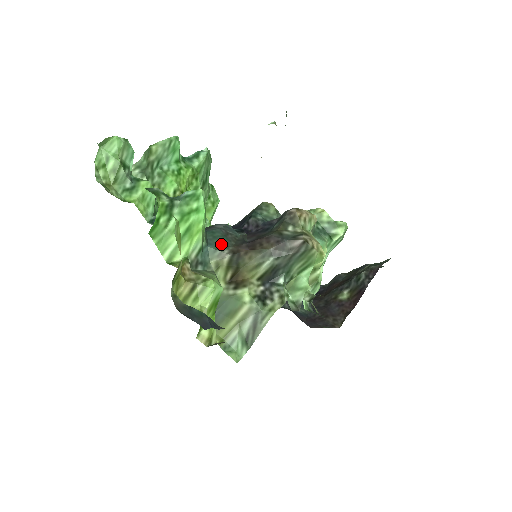
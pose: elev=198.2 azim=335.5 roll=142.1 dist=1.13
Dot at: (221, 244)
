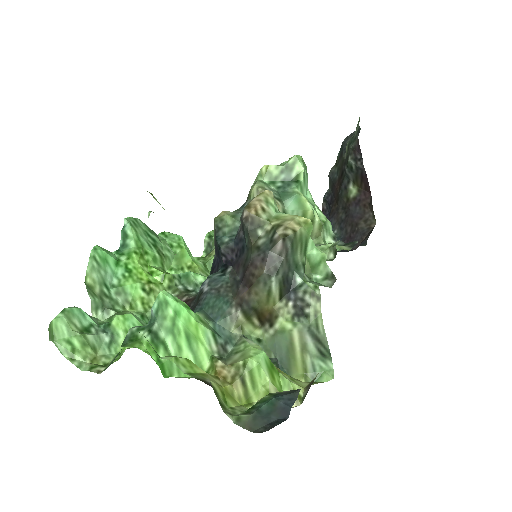
Dot at: (223, 308)
